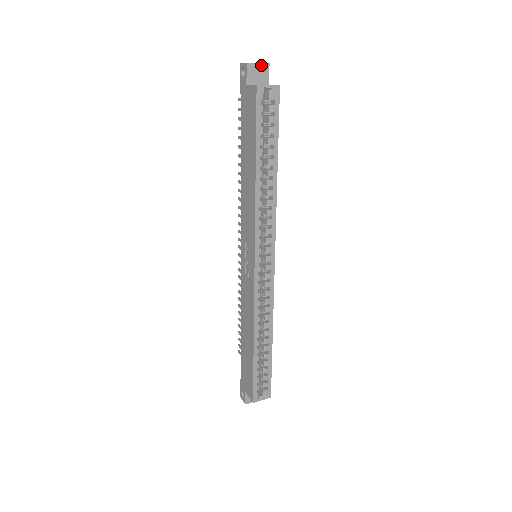
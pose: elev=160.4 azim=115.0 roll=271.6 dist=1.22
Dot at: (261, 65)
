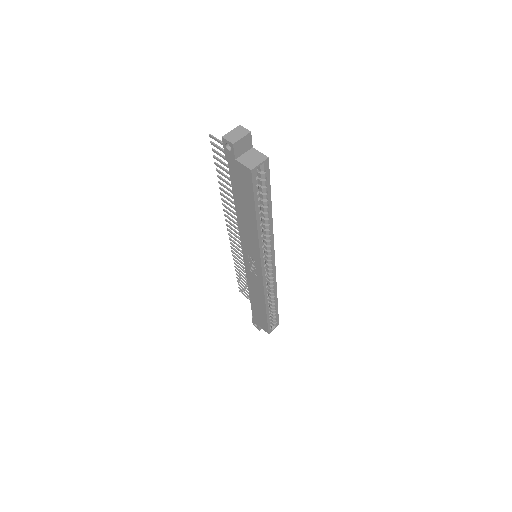
Dot at: (244, 137)
